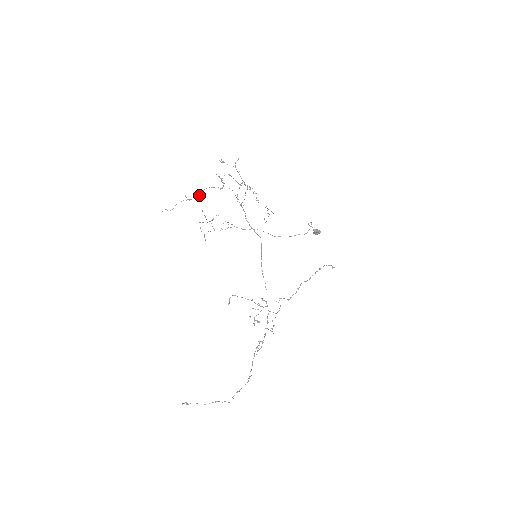
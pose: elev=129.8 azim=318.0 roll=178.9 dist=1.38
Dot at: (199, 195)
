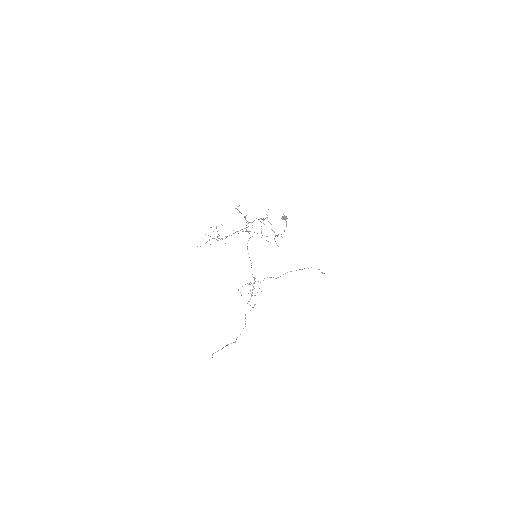
Dot at: occluded
